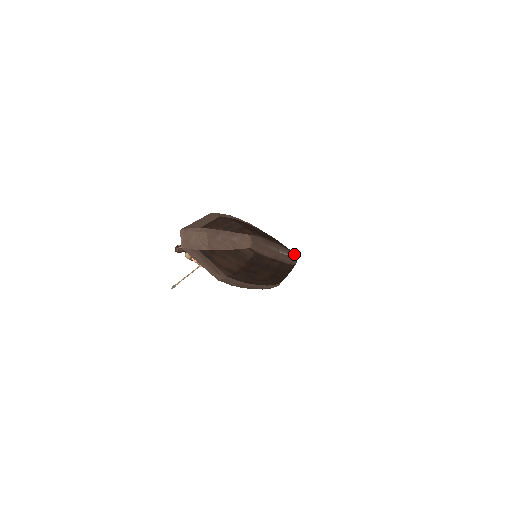
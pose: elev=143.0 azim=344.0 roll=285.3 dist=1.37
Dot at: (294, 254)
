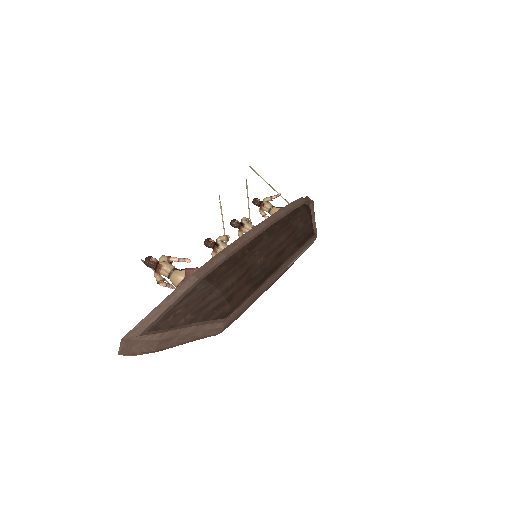
Dot at: (315, 236)
